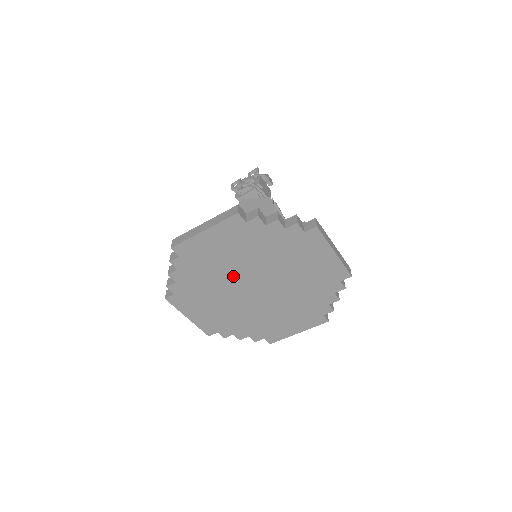
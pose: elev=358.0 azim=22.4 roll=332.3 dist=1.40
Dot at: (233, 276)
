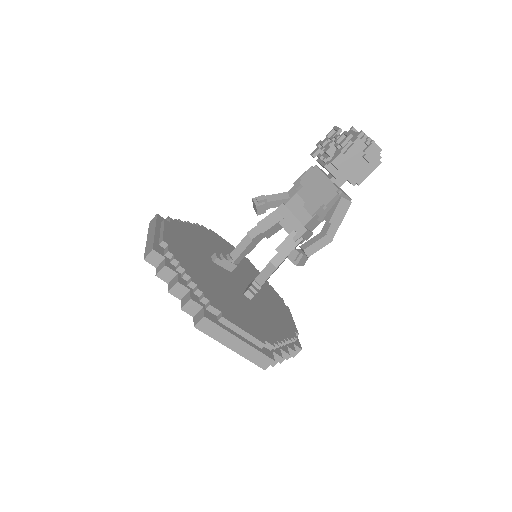
Dot at: occluded
